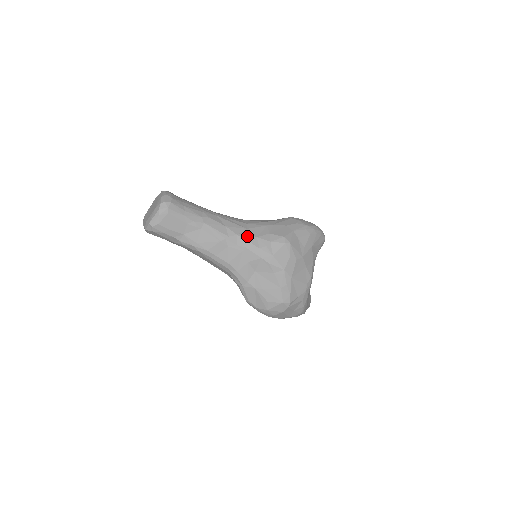
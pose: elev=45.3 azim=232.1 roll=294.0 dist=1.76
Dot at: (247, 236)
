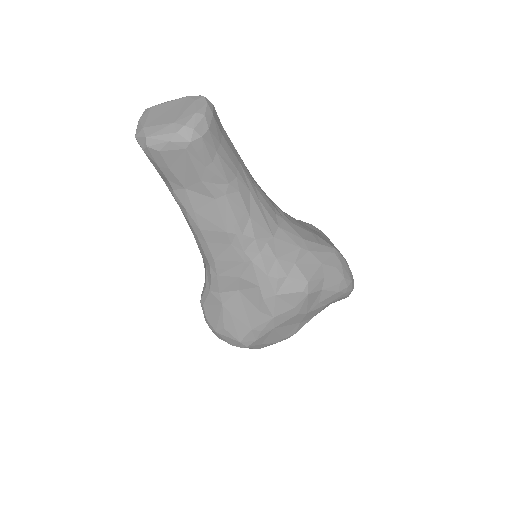
Dot at: (266, 249)
